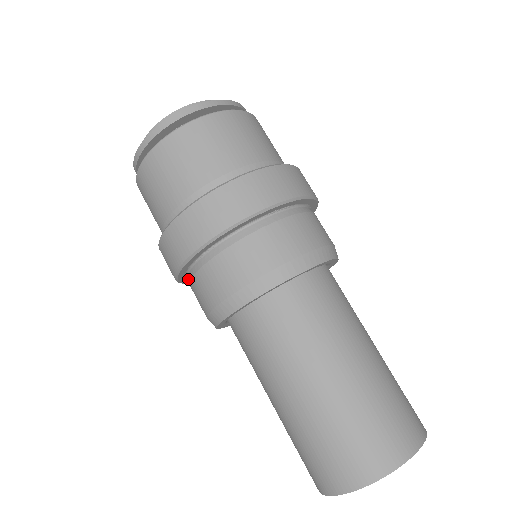
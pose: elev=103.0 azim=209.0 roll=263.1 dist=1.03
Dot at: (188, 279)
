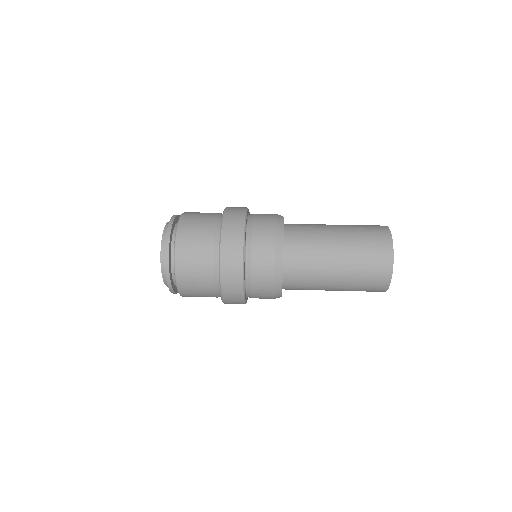
Dot at: (248, 294)
